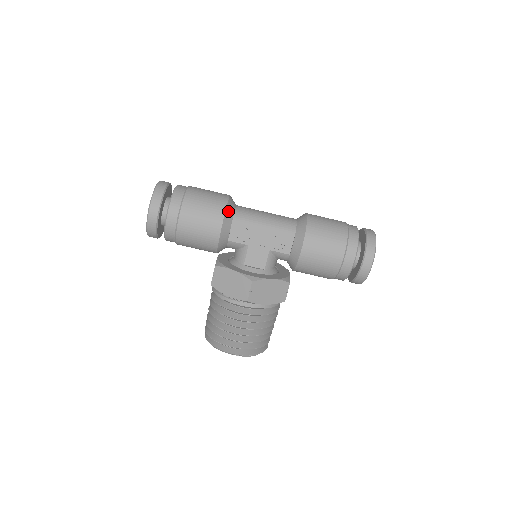
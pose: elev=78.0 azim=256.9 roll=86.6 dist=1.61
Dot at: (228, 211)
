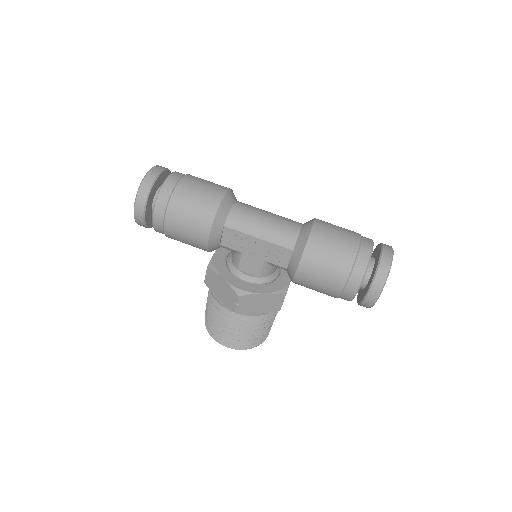
Dot at: (218, 217)
